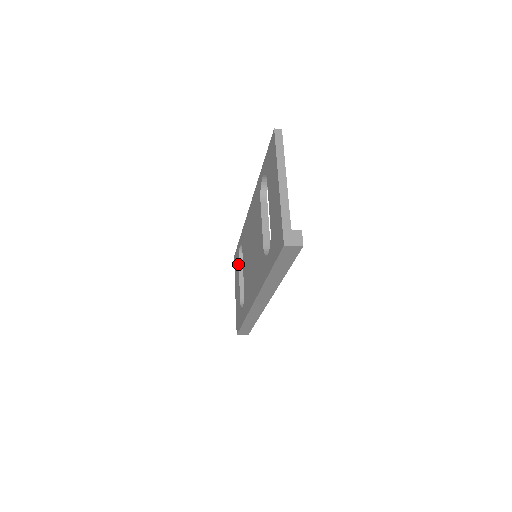
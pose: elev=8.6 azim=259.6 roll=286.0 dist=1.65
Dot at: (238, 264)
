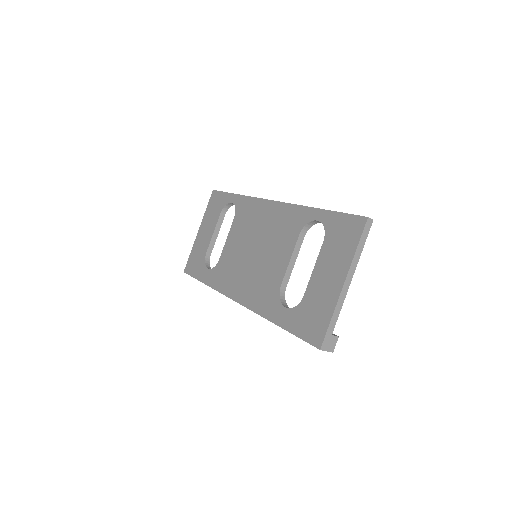
Dot at: (219, 214)
